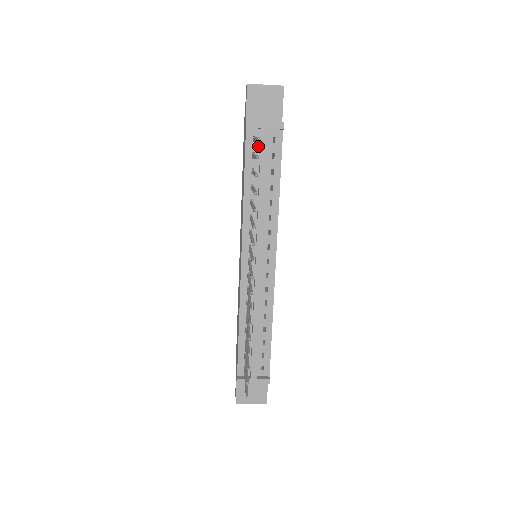
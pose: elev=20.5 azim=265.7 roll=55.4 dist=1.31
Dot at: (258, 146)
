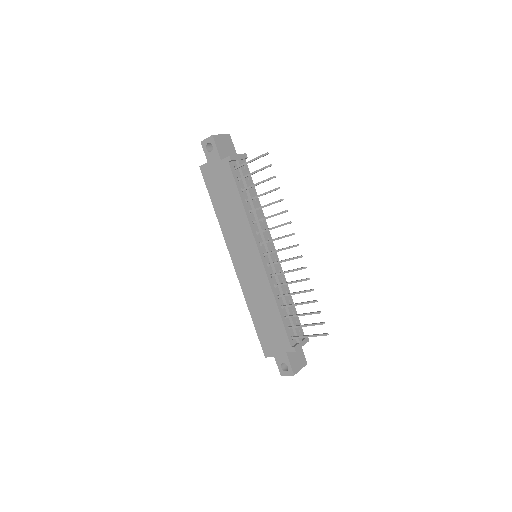
Dot at: (238, 173)
